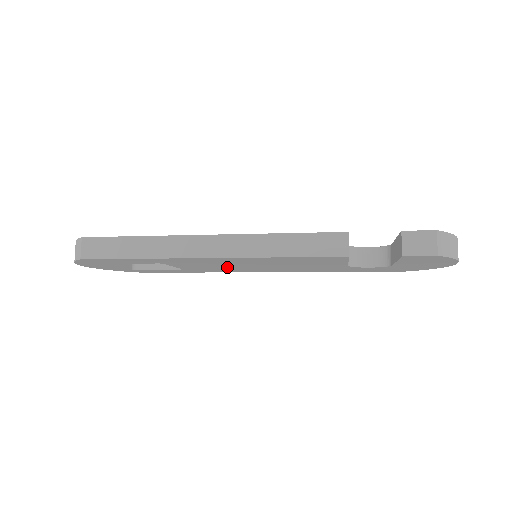
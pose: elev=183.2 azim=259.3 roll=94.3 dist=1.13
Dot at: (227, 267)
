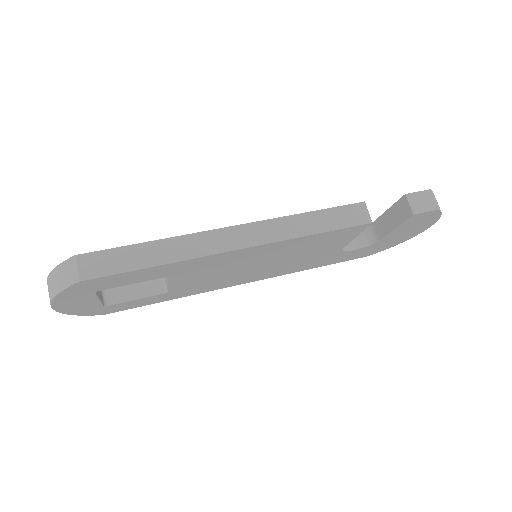
Dot at: (224, 276)
